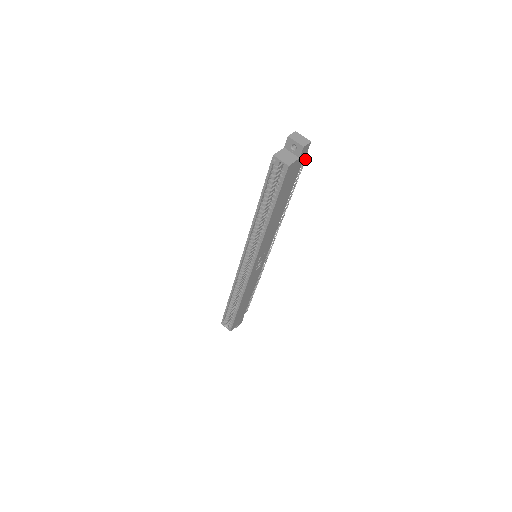
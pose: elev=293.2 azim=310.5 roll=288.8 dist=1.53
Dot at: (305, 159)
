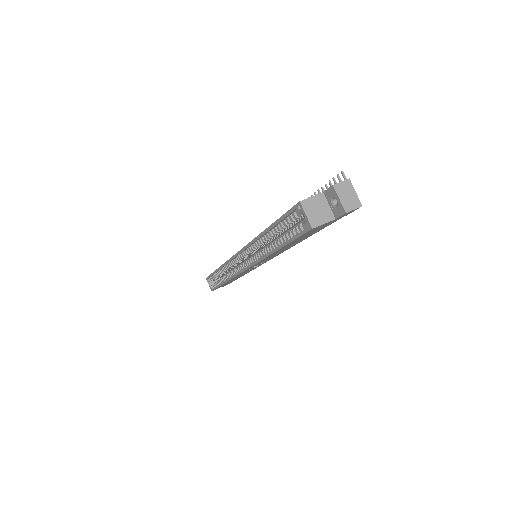
Dot at: occluded
